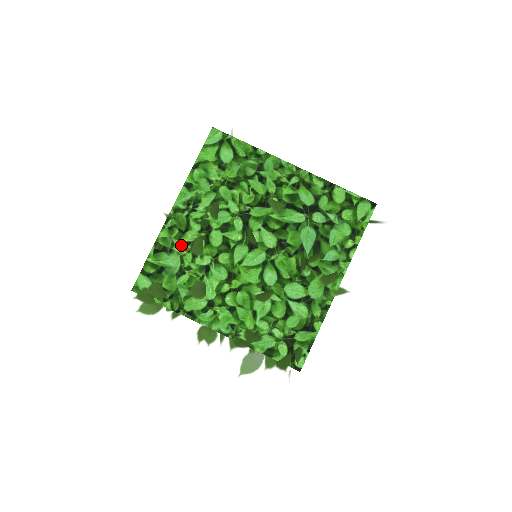
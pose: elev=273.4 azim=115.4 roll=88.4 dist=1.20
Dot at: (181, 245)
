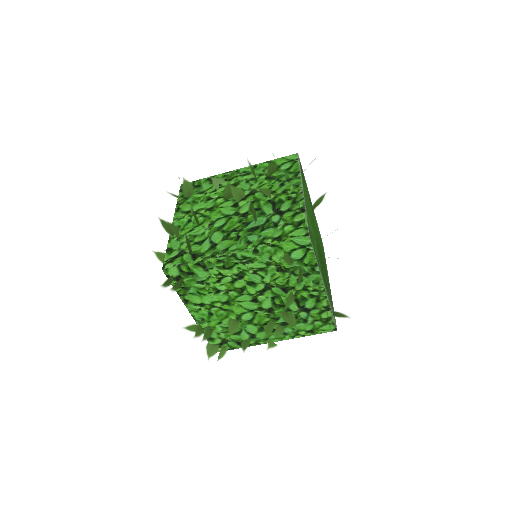
Dot at: (216, 273)
